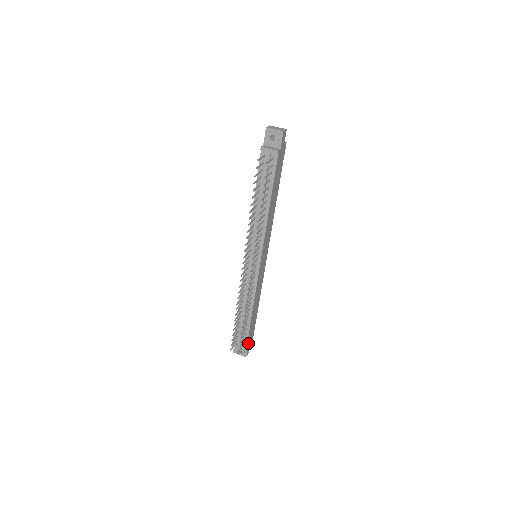
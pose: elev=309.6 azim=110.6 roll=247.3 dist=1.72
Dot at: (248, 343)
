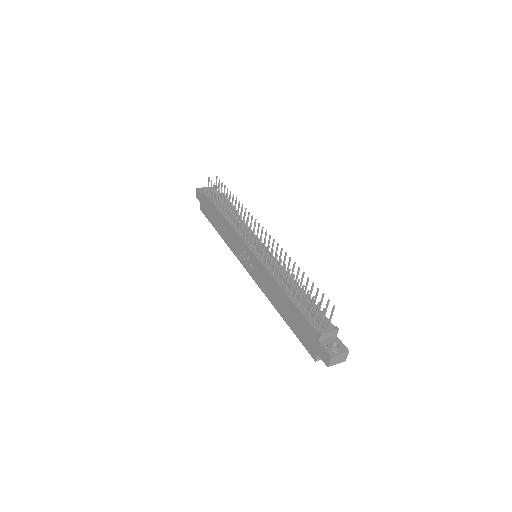
Dot at: occluded
